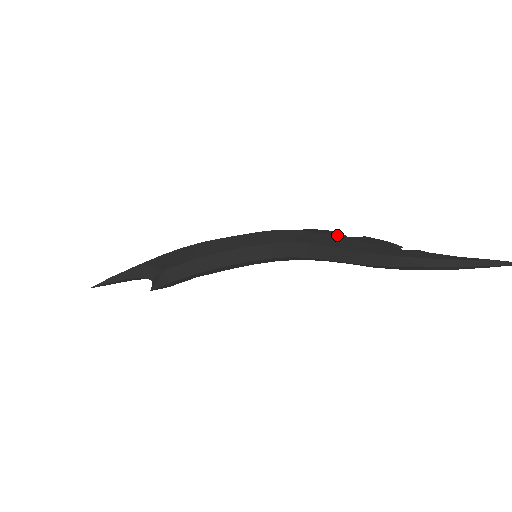
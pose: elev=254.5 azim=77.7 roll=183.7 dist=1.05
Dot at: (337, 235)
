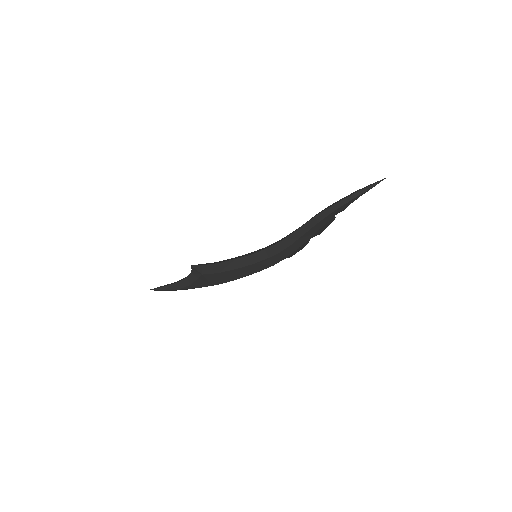
Dot at: occluded
